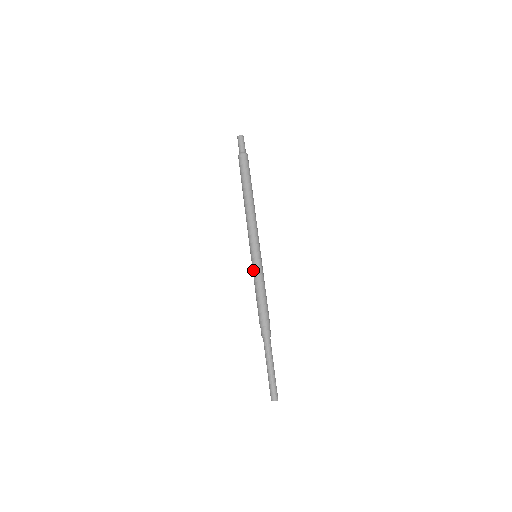
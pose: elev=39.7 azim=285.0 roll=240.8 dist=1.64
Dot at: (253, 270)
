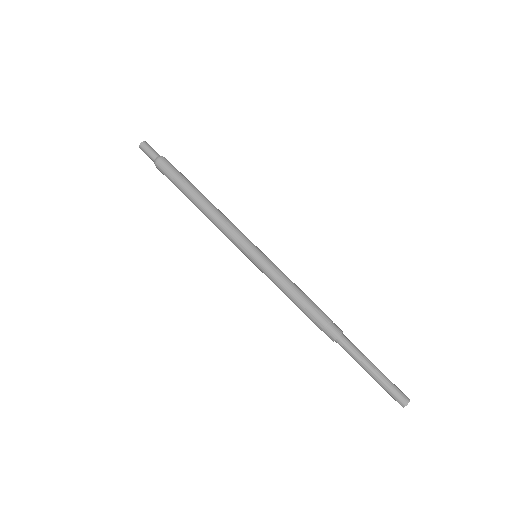
Dot at: occluded
